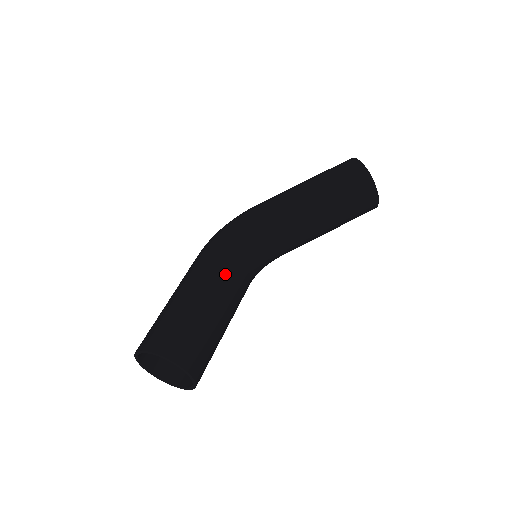
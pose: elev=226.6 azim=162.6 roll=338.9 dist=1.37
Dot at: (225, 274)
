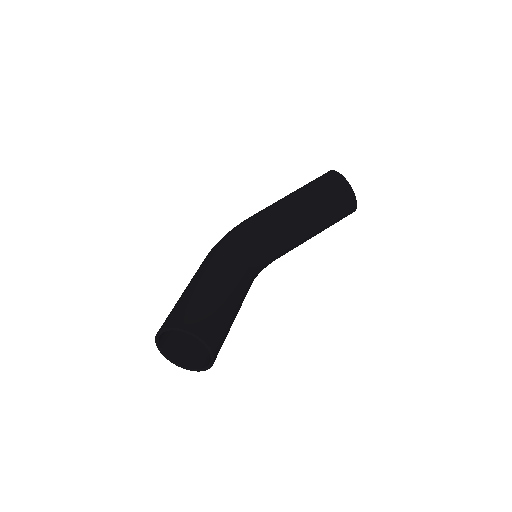
Dot at: (231, 266)
